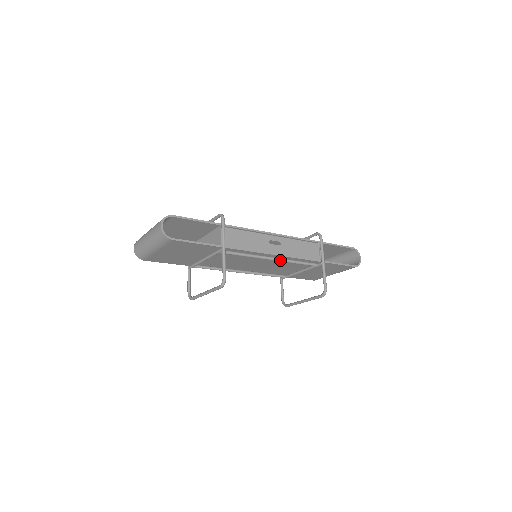
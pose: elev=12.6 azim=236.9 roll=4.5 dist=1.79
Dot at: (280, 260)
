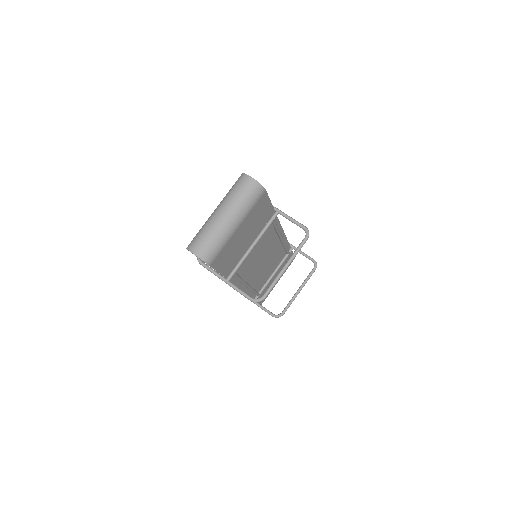
Dot at: occluded
